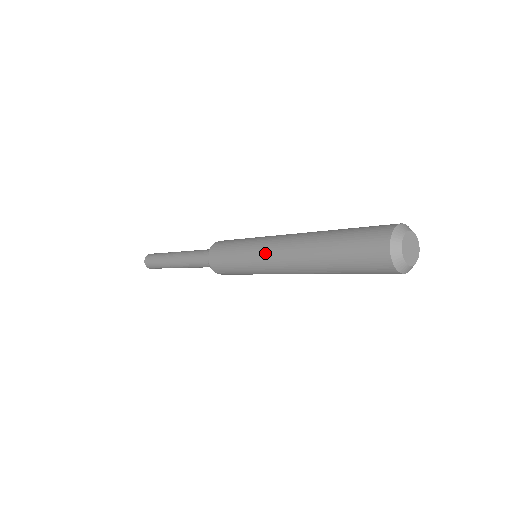
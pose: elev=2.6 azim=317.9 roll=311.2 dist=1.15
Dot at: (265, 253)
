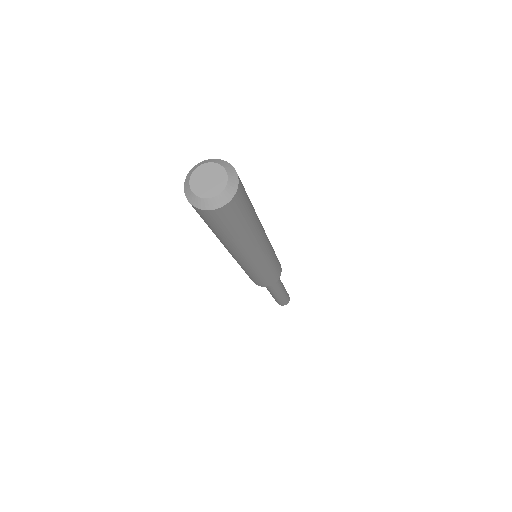
Dot at: occluded
